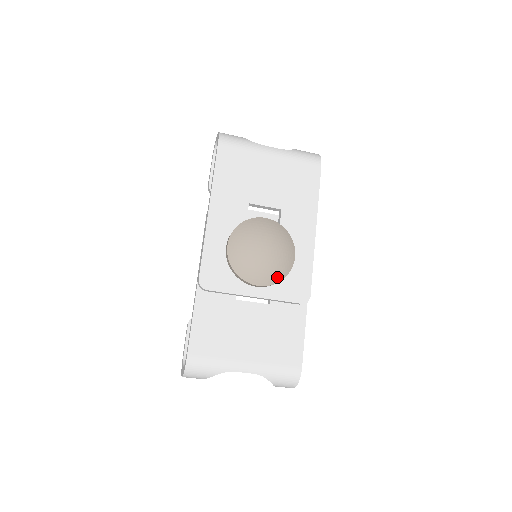
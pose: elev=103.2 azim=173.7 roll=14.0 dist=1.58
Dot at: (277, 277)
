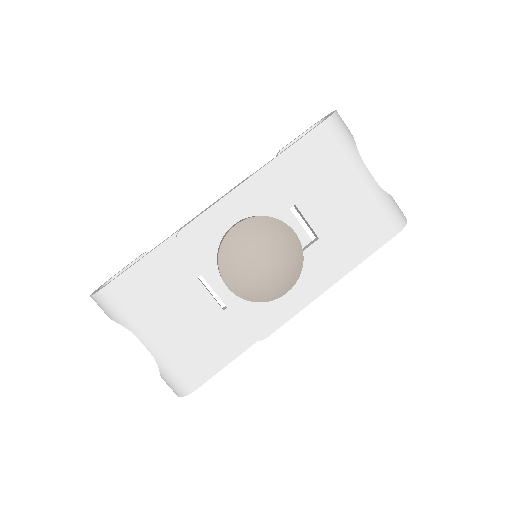
Dot at: (251, 296)
